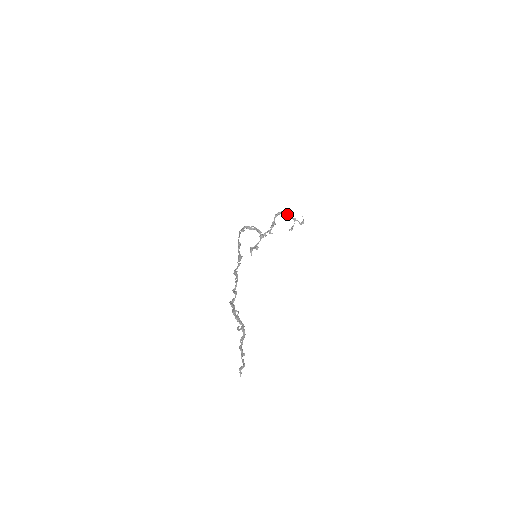
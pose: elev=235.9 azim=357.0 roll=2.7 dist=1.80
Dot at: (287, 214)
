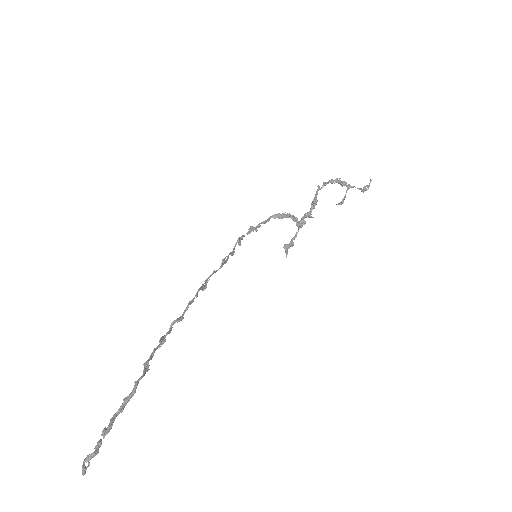
Dot at: (339, 181)
